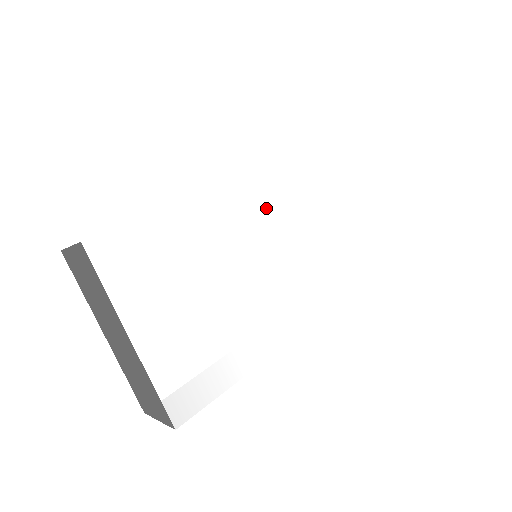
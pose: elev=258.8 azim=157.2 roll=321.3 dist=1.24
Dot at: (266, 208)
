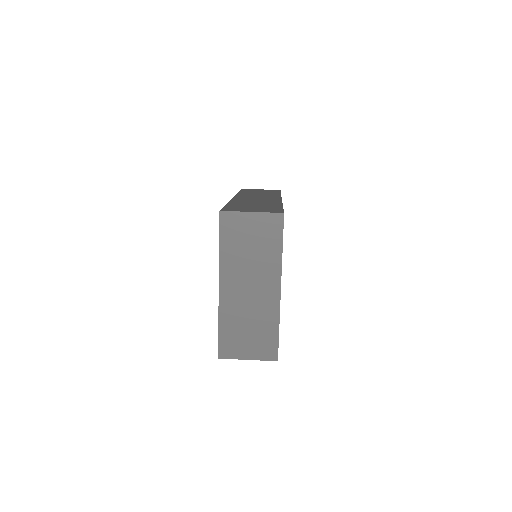
Dot at: occluded
